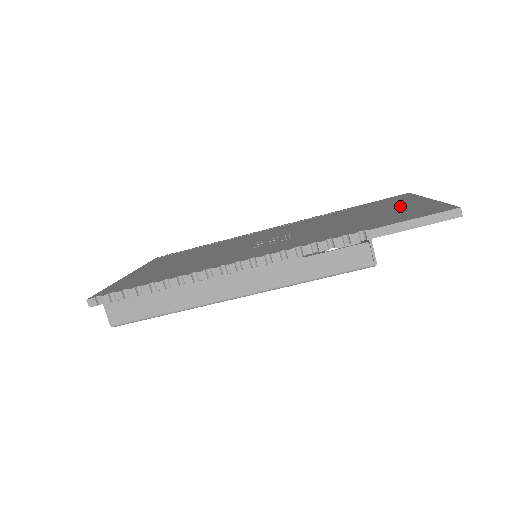
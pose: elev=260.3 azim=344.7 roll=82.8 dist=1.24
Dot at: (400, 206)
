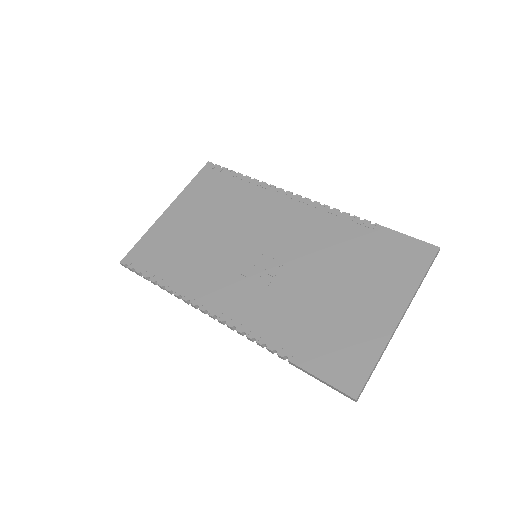
Dot at: (371, 309)
